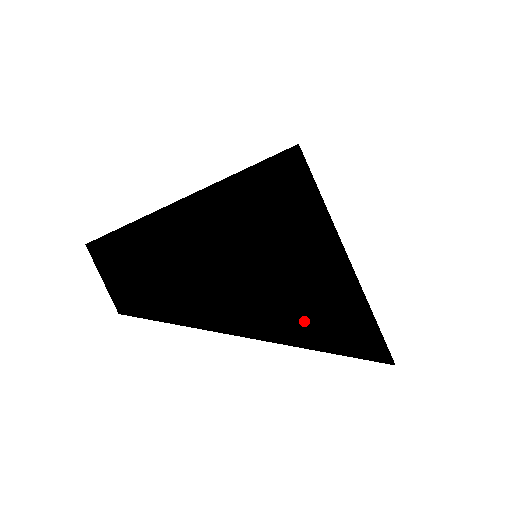
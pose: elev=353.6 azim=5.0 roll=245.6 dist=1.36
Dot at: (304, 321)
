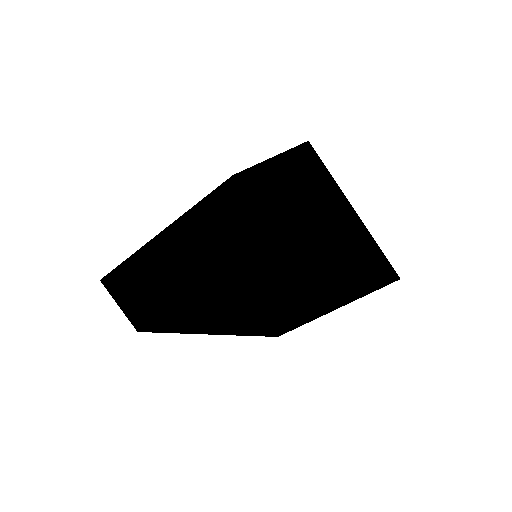
Dot at: (362, 251)
